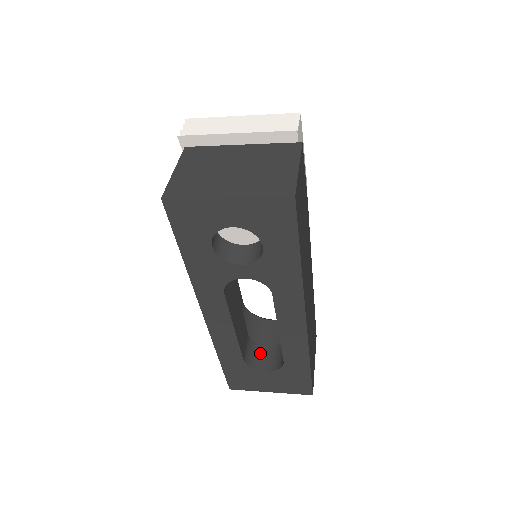
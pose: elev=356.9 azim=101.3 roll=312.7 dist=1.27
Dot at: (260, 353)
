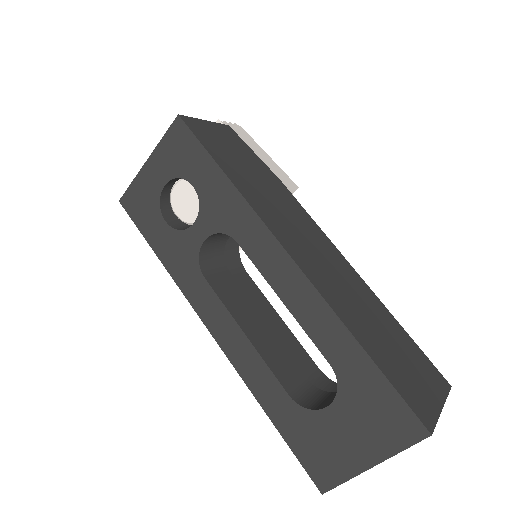
Dot at: (328, 398)
